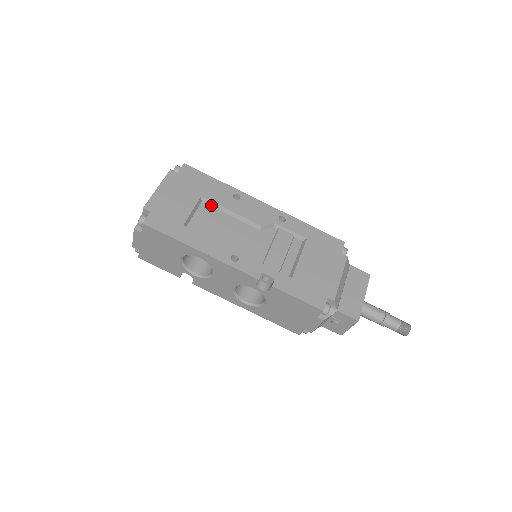
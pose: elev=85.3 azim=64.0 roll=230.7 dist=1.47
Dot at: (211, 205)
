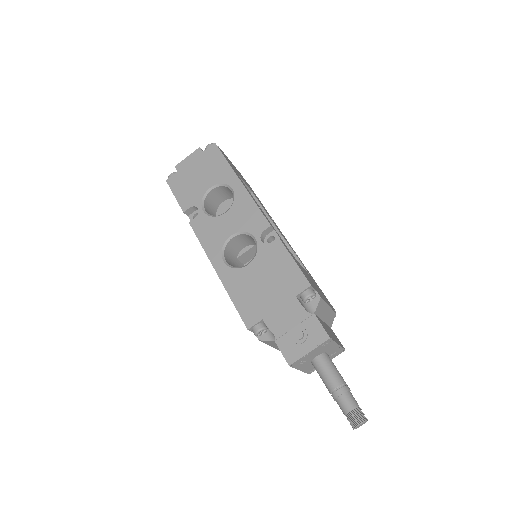
Dot at: occluded
